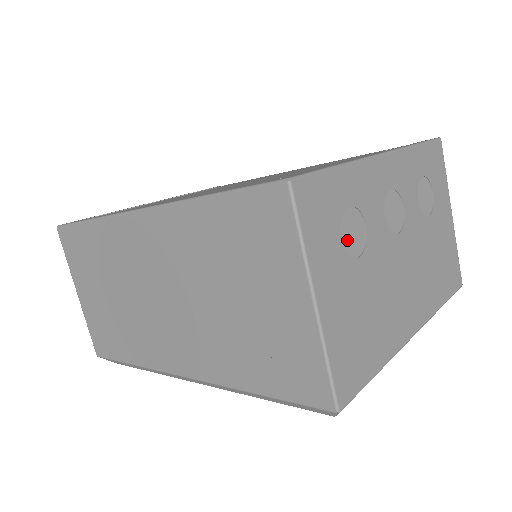
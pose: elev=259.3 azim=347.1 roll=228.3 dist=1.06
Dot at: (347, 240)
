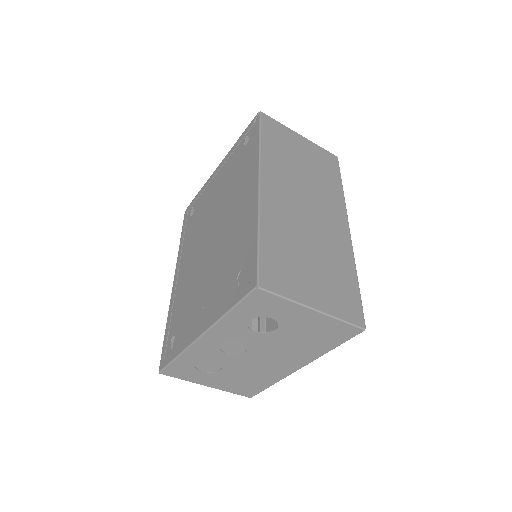
Dot at: (319, 232)
